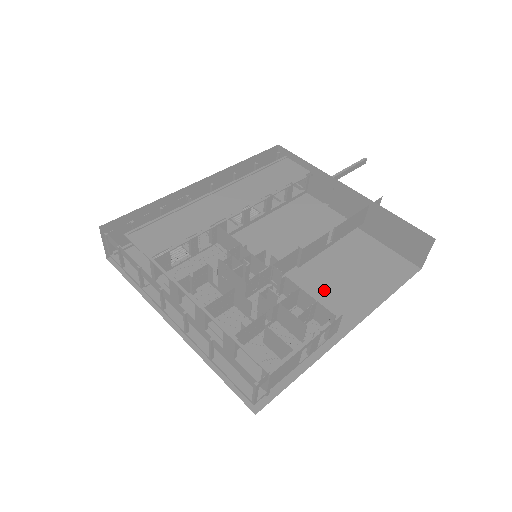
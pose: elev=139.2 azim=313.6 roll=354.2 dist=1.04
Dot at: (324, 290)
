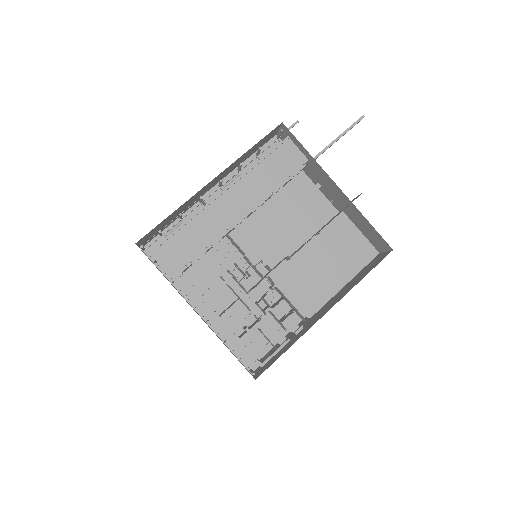
Dot at: (304, 276)
